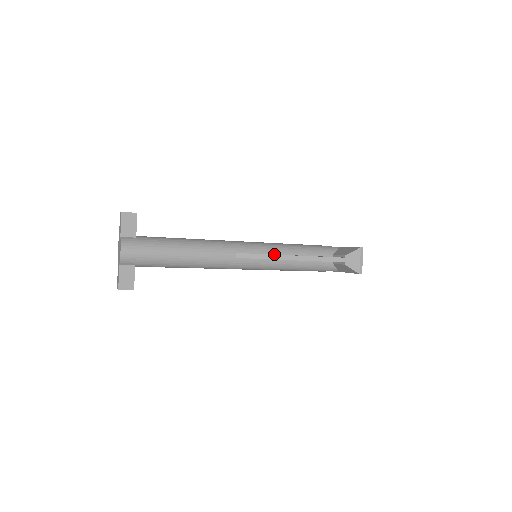
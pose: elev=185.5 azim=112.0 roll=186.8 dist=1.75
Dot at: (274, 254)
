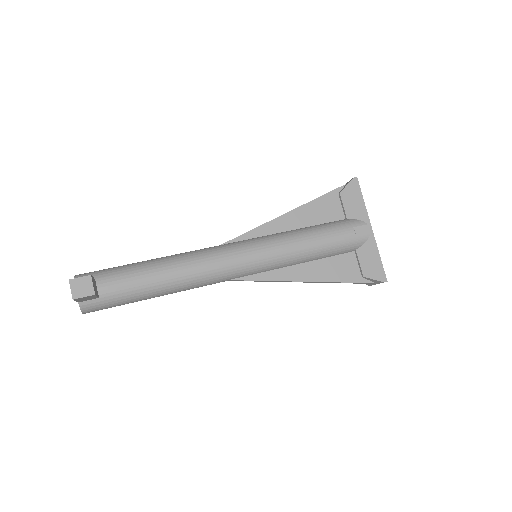
Dot at: (278, 268)
